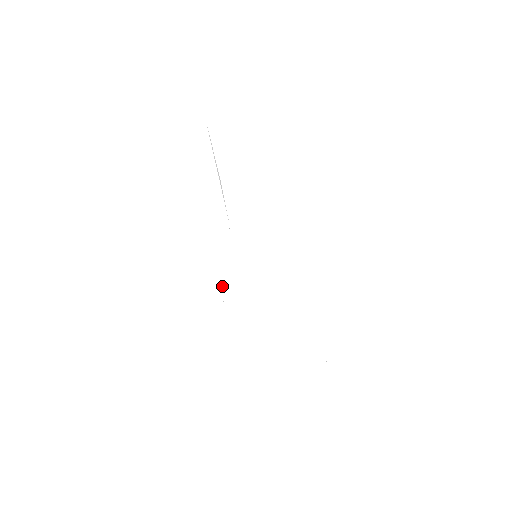
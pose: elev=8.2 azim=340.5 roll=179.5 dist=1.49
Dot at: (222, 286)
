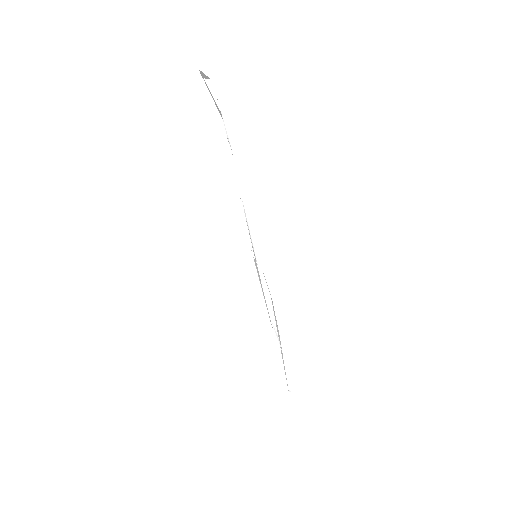
Dot at: (262, 286)
